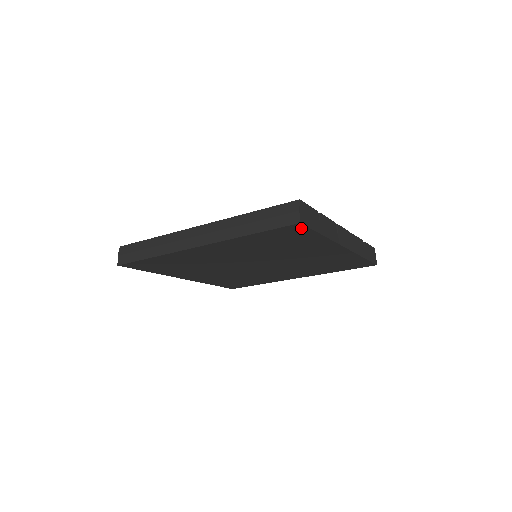
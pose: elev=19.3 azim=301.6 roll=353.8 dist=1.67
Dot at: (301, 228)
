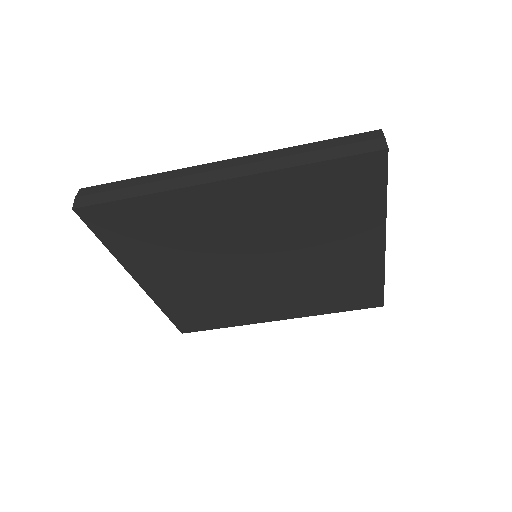
Dot at: (378, 166)
